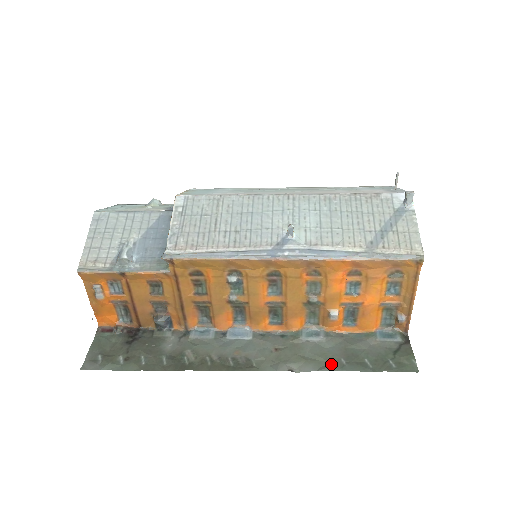
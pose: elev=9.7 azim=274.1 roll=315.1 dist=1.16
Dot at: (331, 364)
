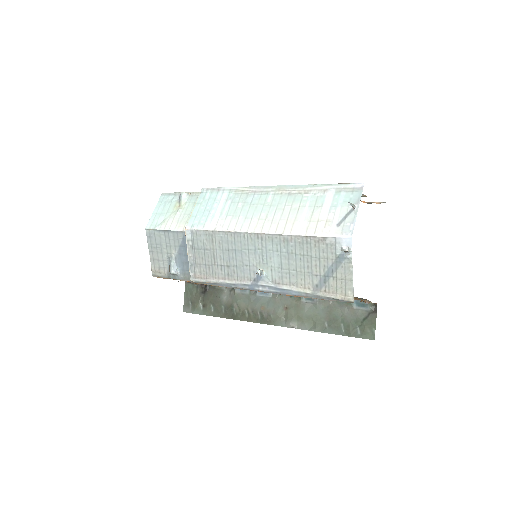
Dot at: (318, 326)
